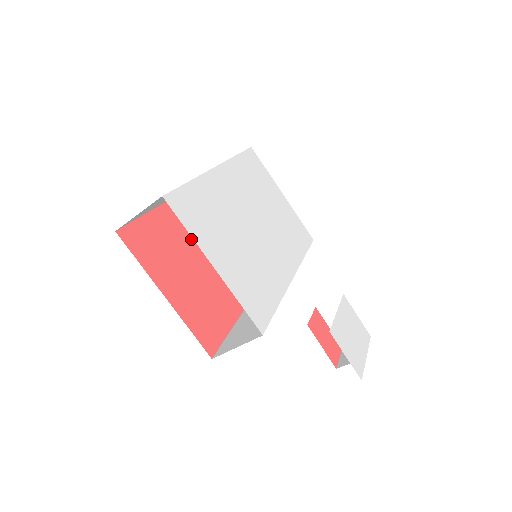
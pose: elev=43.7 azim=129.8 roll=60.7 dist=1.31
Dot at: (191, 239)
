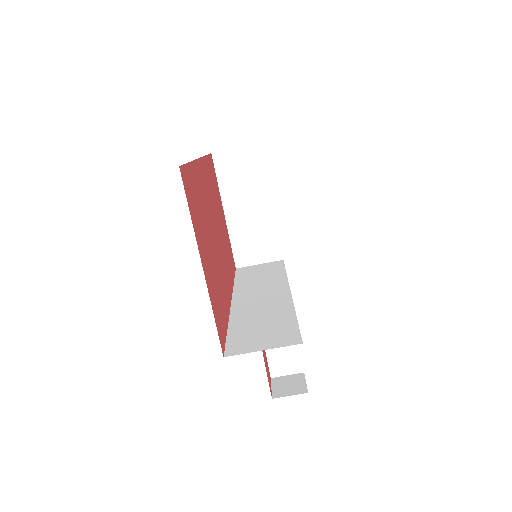
Dot at: (207, 212)
